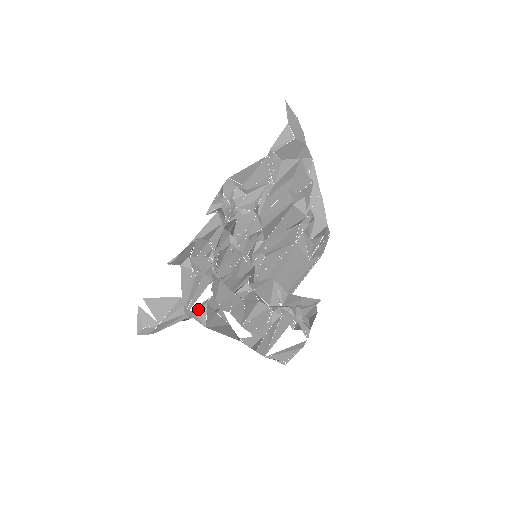
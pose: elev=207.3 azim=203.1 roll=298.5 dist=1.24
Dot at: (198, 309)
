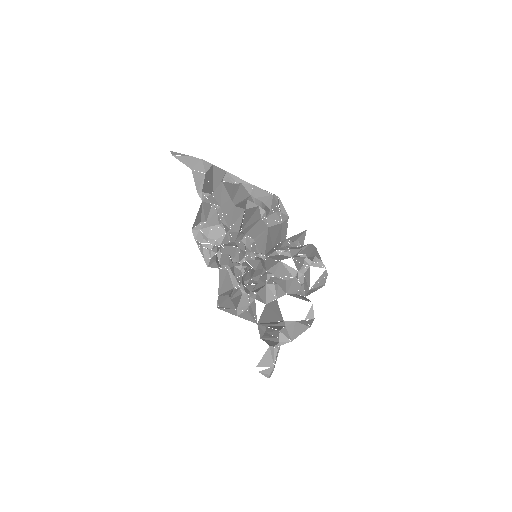
Dot at: (279, 338)
